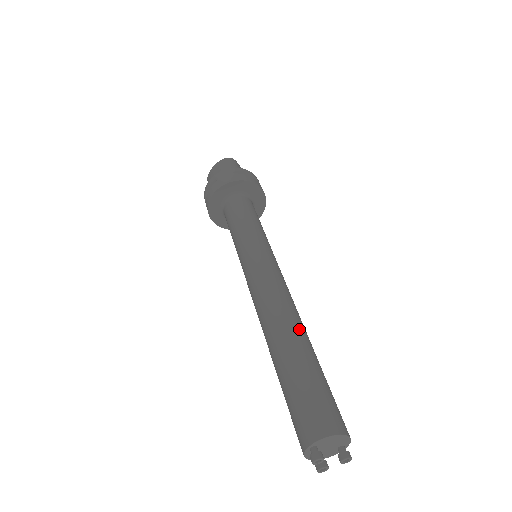
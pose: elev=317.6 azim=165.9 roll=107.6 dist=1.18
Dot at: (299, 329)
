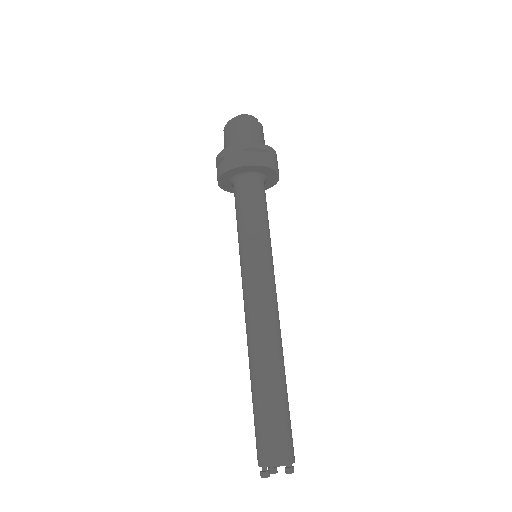
Dot at: (273, 361)
